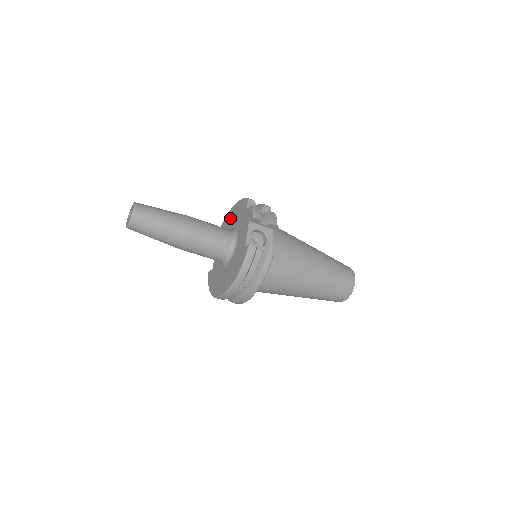
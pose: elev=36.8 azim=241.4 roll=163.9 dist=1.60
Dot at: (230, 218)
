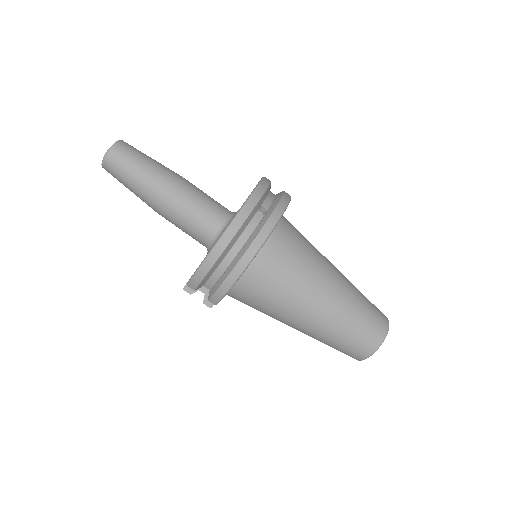
Dot at: occluded
